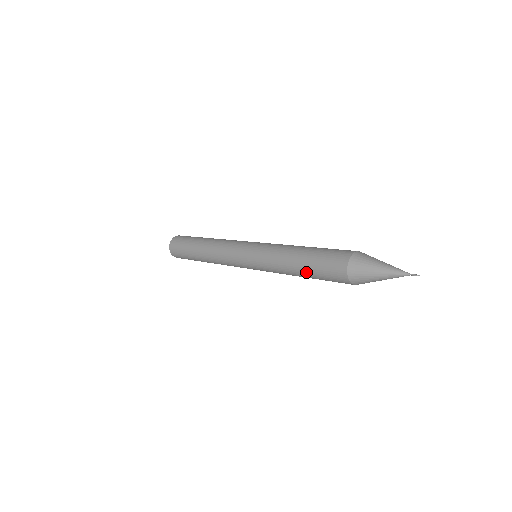
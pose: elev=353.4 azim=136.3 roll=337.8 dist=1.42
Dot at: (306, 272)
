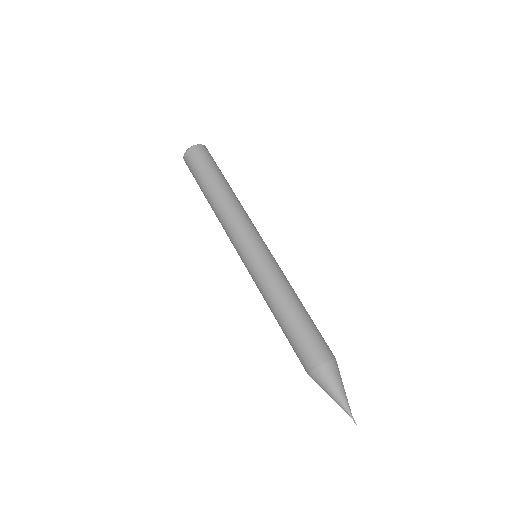
Dot at: (283, 330)
